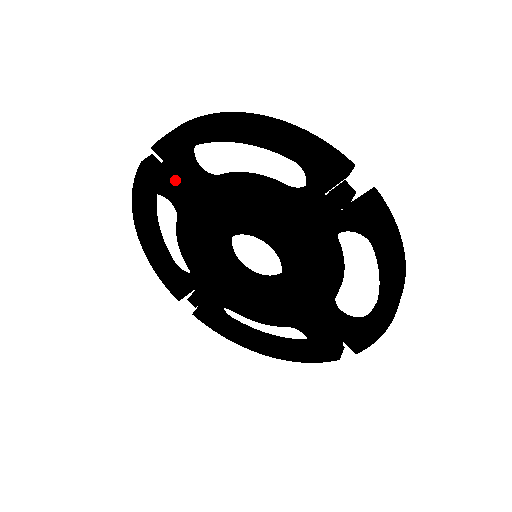
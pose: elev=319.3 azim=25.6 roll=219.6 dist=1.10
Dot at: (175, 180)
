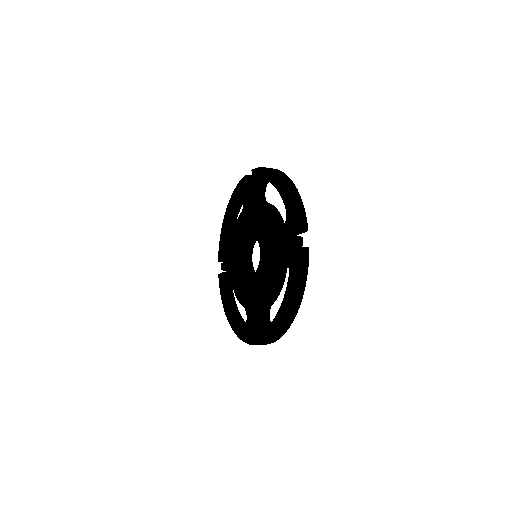
Dot at: (250, 192)
